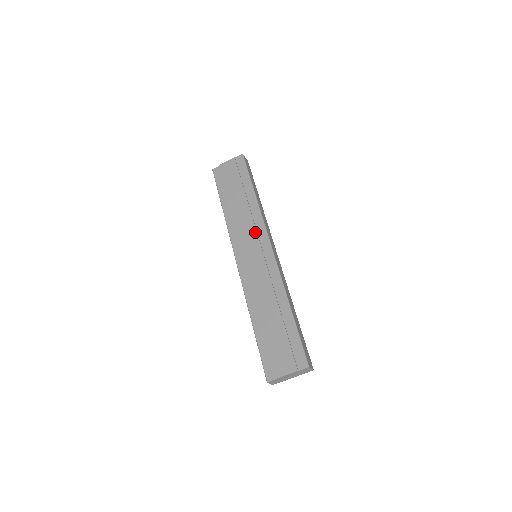
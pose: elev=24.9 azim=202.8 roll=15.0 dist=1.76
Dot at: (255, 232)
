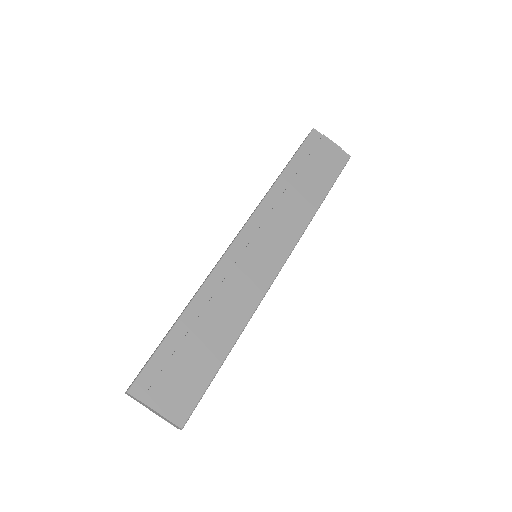
Dot at: (283, 237)
